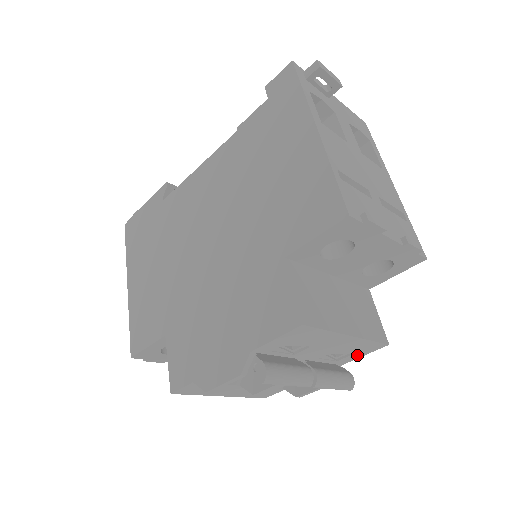
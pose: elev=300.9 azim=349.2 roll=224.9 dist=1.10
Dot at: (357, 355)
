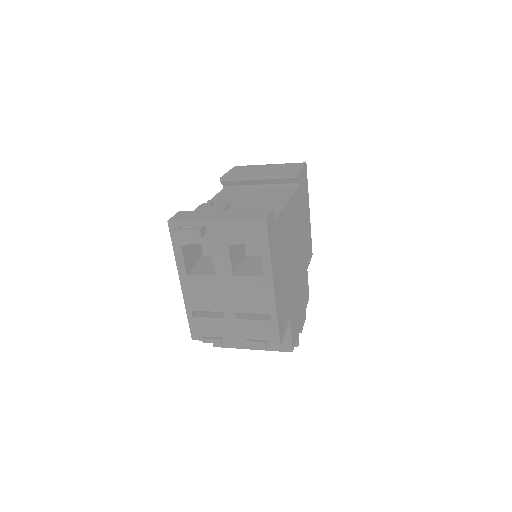
Dot at: occluded
